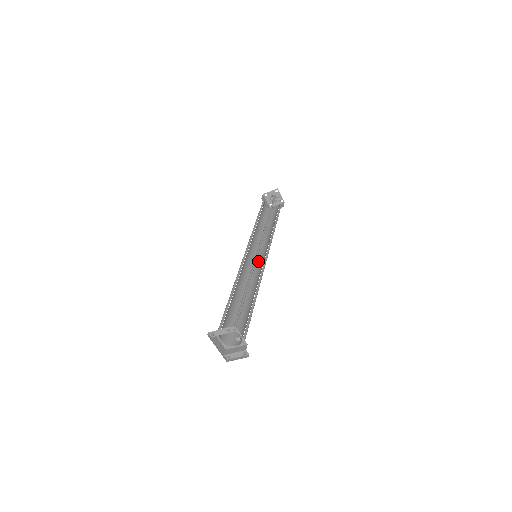
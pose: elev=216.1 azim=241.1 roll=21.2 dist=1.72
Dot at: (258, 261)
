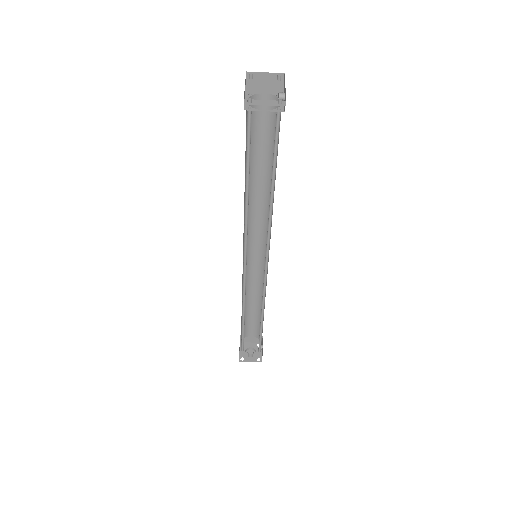
Dot at: occluded
